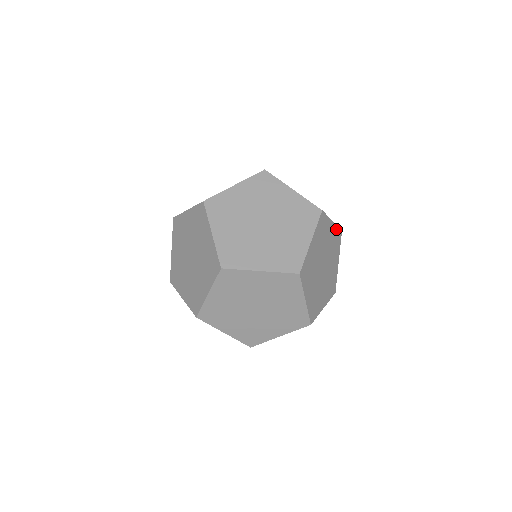
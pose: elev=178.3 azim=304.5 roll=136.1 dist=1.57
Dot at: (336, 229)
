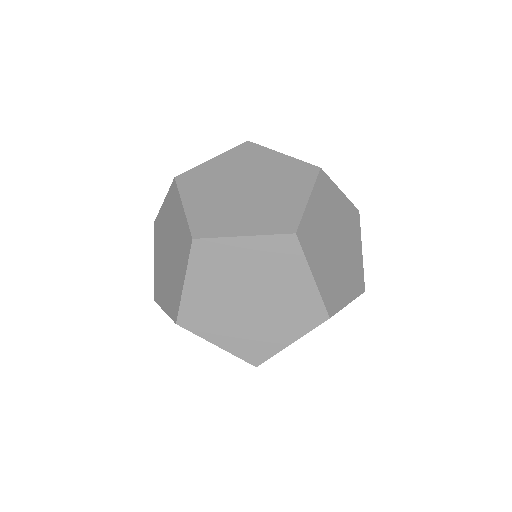
Dot at: (349, 205)
